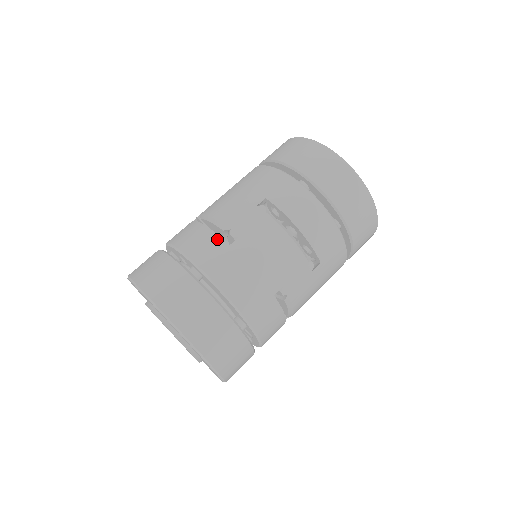
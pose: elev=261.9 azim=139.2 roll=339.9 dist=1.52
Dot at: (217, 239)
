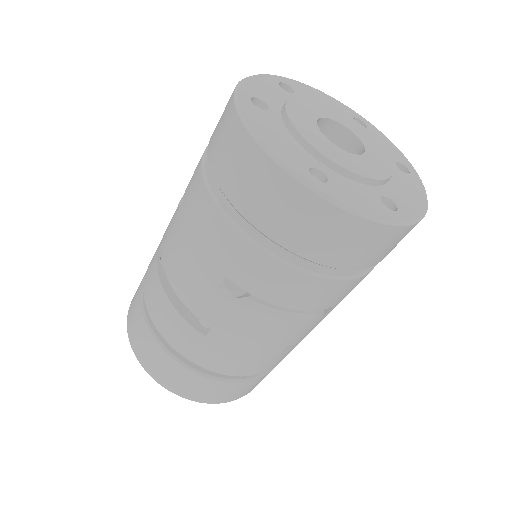
Dot at: (188, 328)
